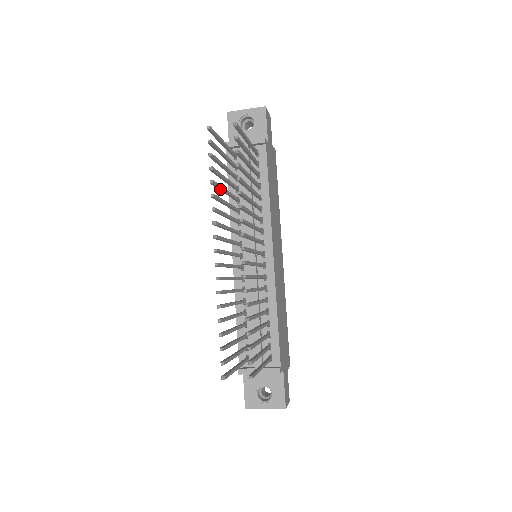
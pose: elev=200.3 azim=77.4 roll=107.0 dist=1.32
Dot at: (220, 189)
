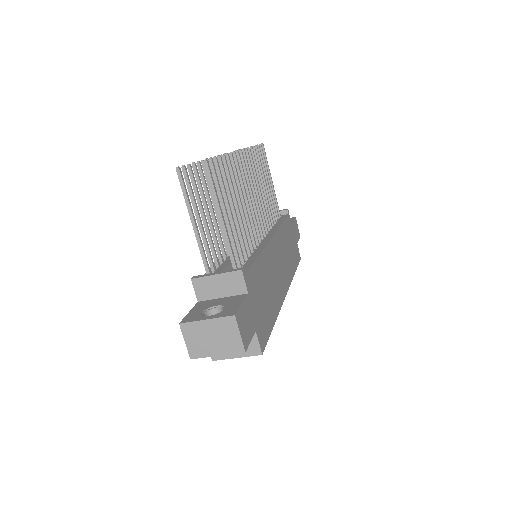
Dot at: occluded
